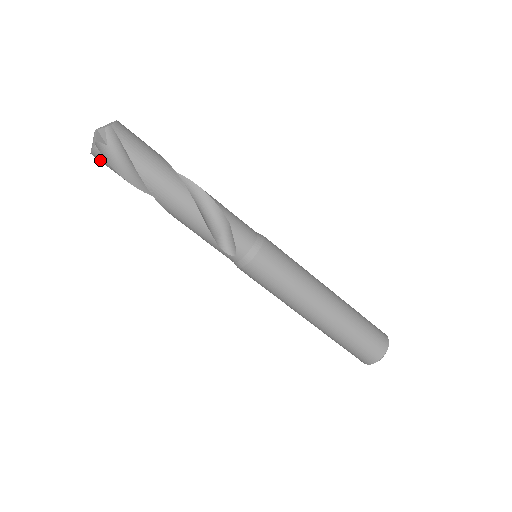
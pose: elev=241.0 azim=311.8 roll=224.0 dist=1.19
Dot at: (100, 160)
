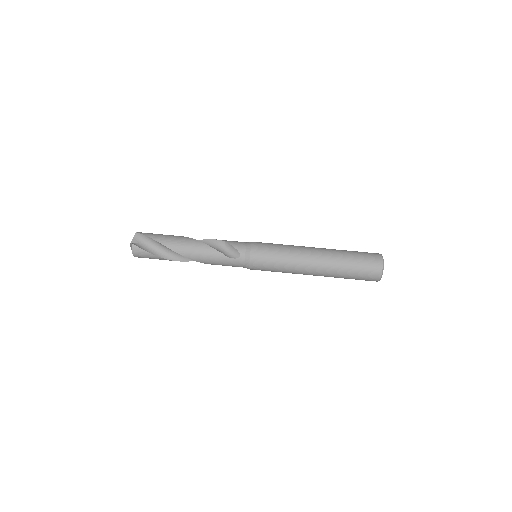
Dot at: (139, 253)
